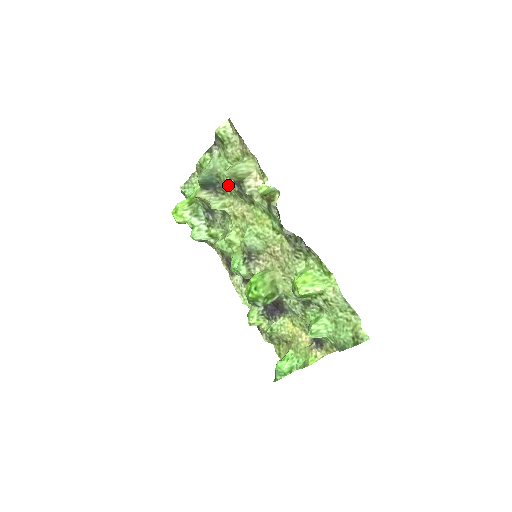
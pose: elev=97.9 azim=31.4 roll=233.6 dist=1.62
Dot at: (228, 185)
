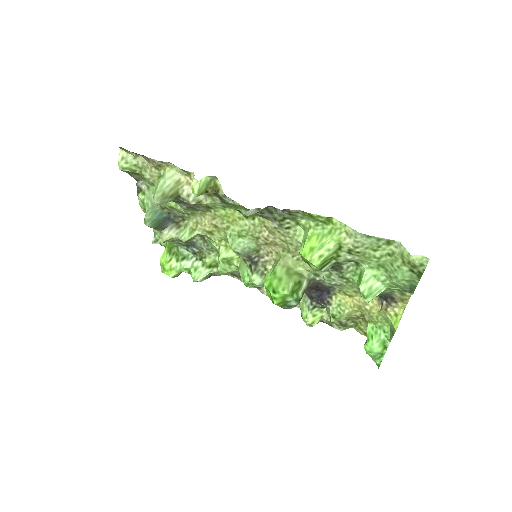
Dot at: (176, 209)
